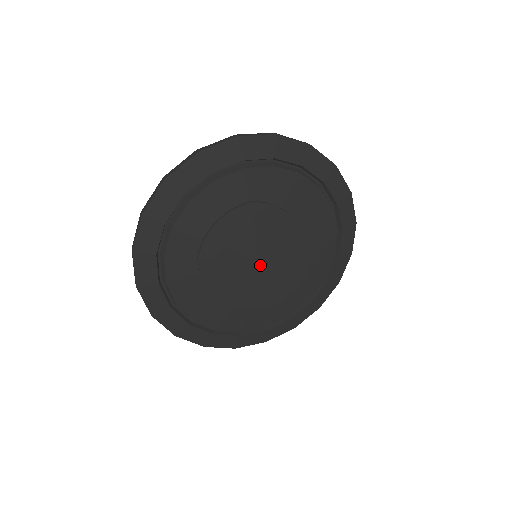
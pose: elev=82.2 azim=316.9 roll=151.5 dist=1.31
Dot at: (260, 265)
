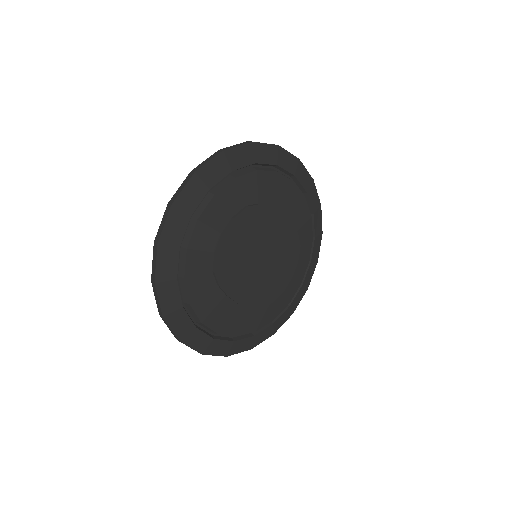
Dot at: (263, 263)
